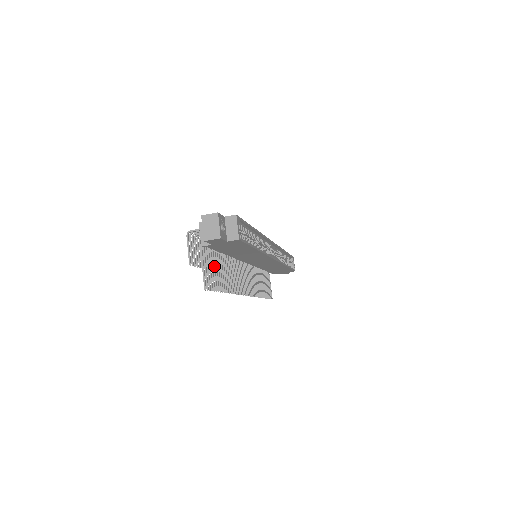
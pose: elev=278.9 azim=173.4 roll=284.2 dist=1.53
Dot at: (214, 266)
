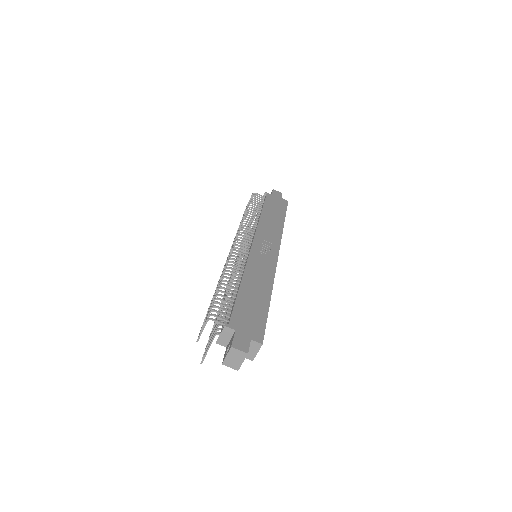
Dot at: occluded
